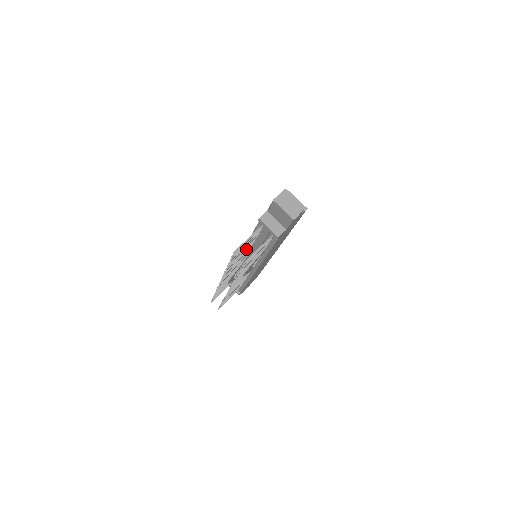
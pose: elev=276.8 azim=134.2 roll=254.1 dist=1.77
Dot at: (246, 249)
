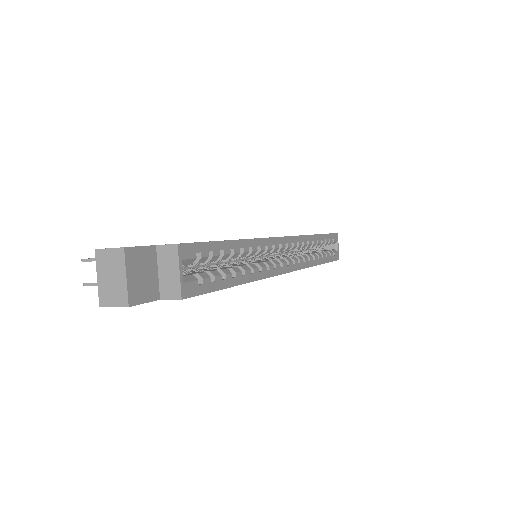
Dot at: occluded
